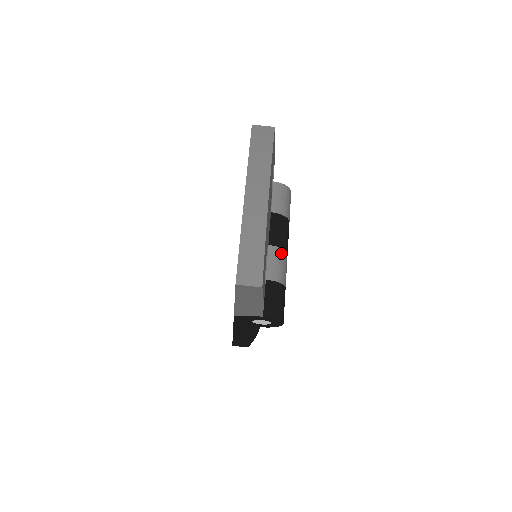
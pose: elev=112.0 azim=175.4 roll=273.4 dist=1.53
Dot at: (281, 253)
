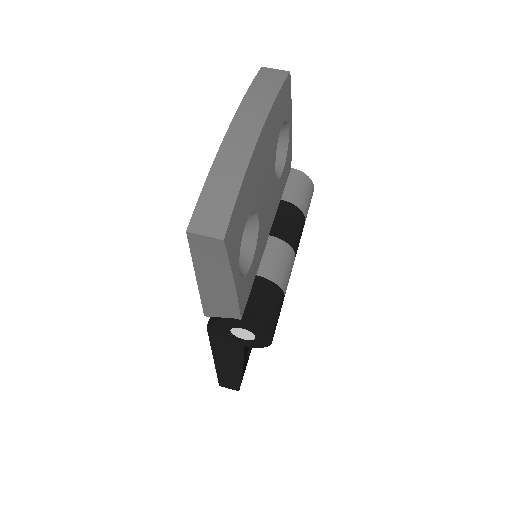
Dot at: (285, 248)
